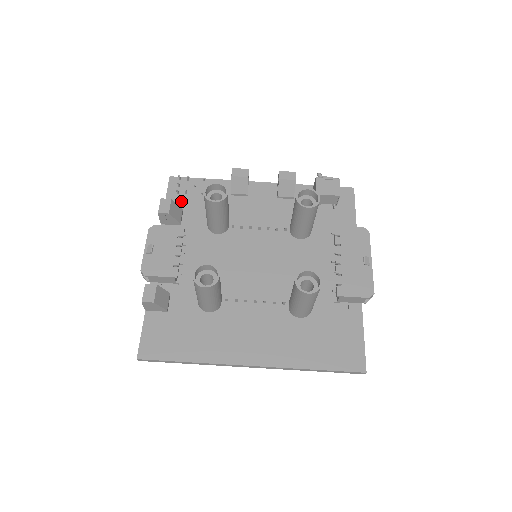
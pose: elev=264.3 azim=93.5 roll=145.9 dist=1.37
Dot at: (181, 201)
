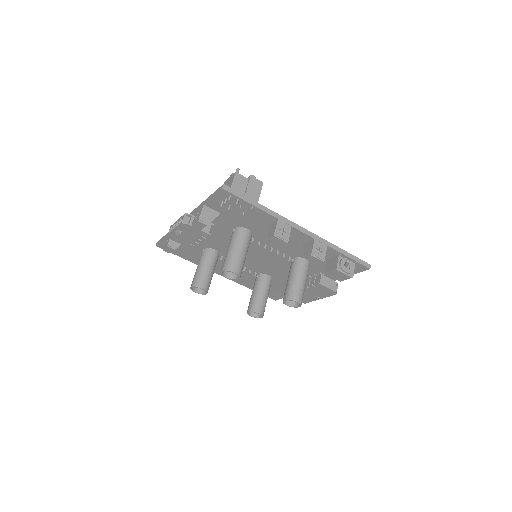
Dot at: (222, 207)
